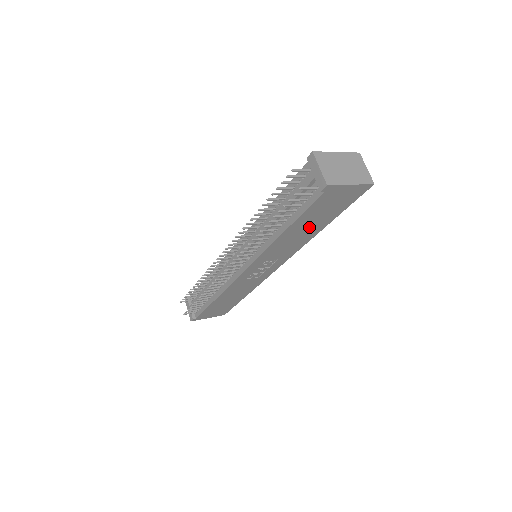
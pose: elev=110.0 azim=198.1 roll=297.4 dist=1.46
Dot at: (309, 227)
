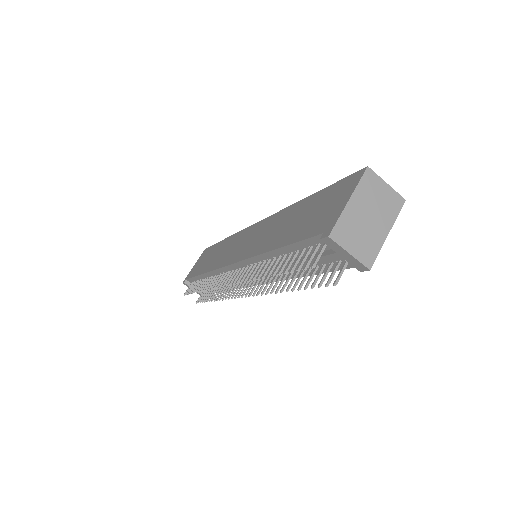
Dot at: occluded
